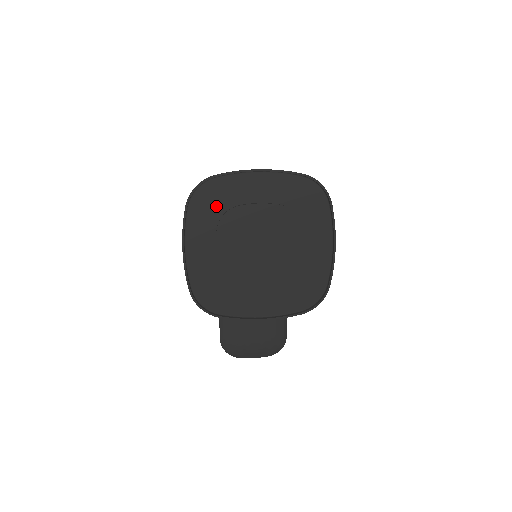
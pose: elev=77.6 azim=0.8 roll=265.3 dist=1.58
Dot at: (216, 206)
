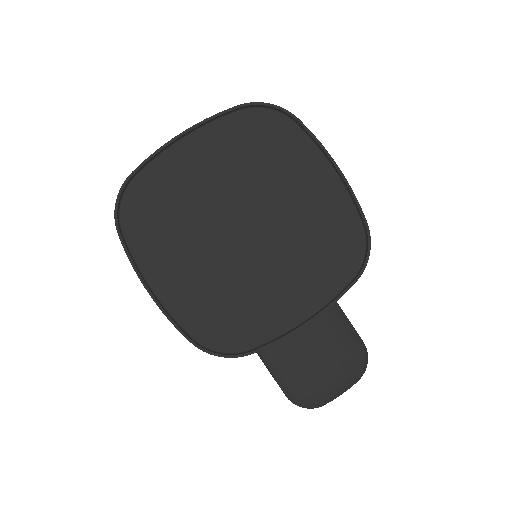
Dot at: (157, 211)
